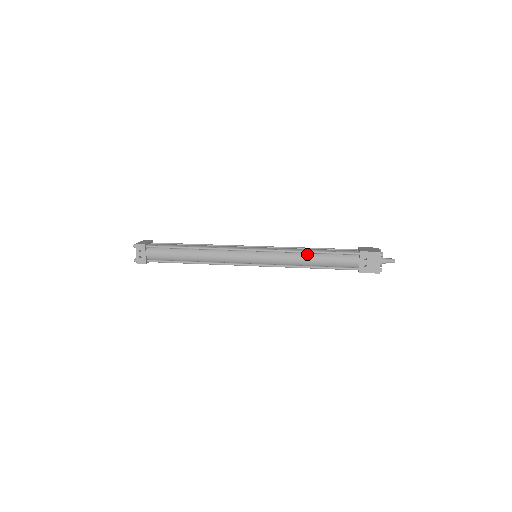
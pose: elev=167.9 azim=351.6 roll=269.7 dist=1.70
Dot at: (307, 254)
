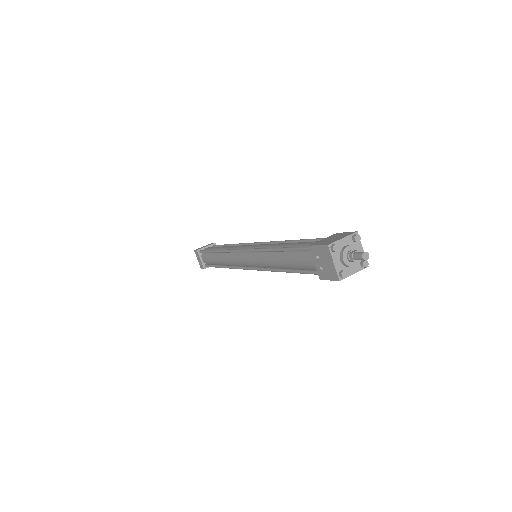
Dot at: (276, 253)
